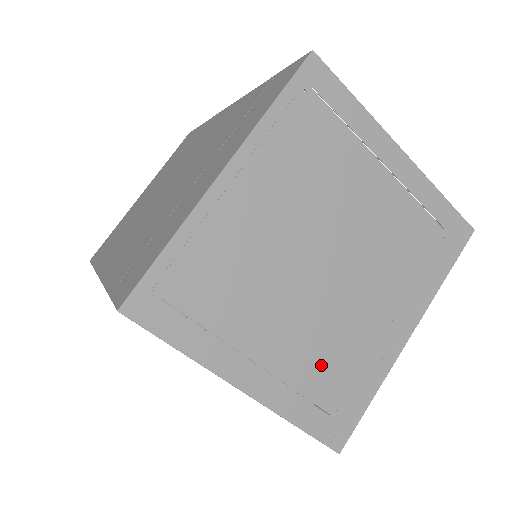
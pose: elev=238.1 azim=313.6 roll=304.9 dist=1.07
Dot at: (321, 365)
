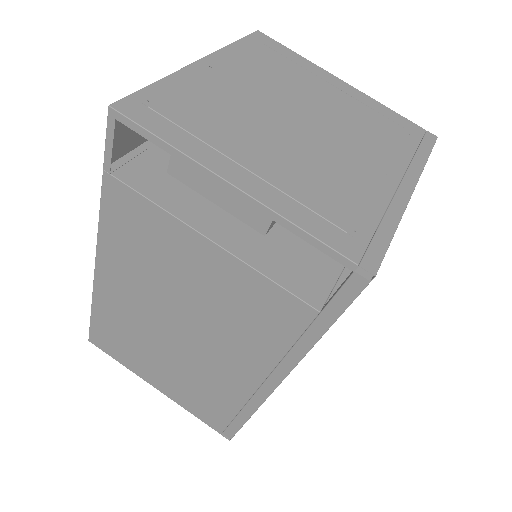
Dot at: (321, 189)
